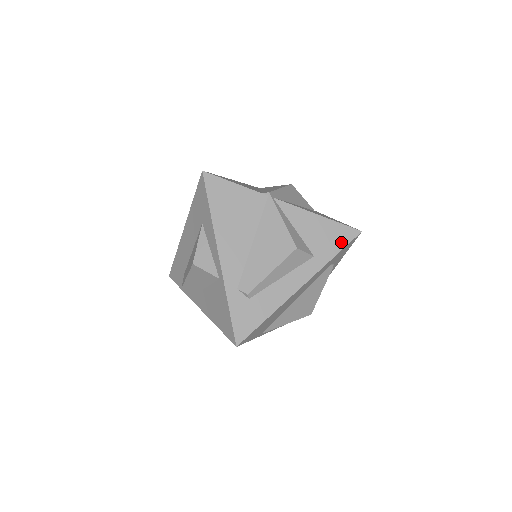
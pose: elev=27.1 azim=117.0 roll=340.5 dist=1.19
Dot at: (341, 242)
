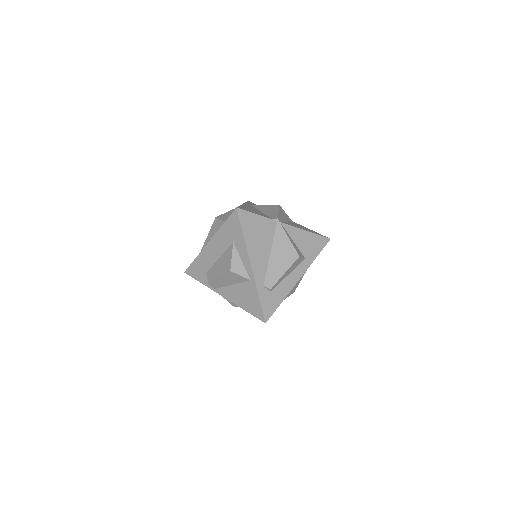
Dot at: (320, 247)
